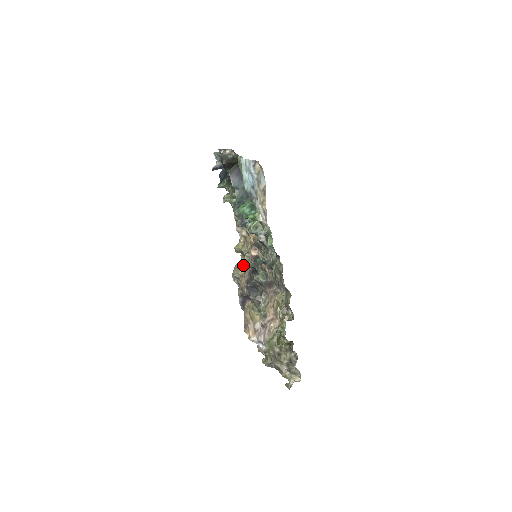
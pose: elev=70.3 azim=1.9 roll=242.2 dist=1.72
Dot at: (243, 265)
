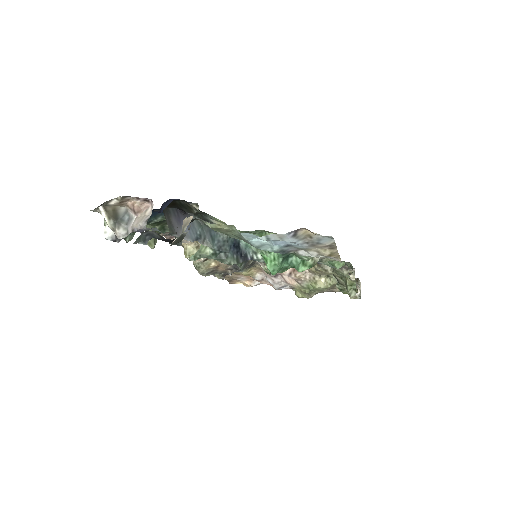
Dot at: (209, 259)
